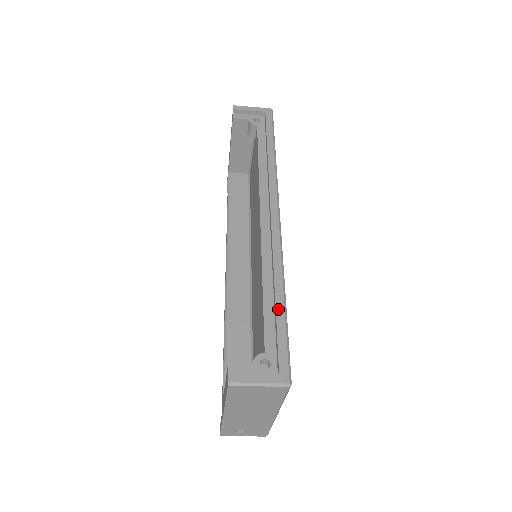
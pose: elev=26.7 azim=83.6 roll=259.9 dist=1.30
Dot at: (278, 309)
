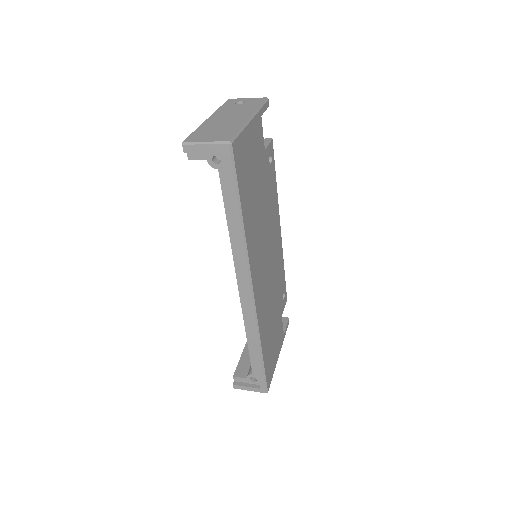
Dot at: (257, 360)
